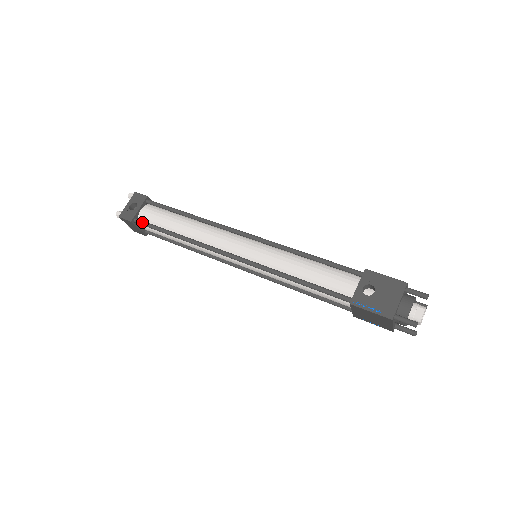
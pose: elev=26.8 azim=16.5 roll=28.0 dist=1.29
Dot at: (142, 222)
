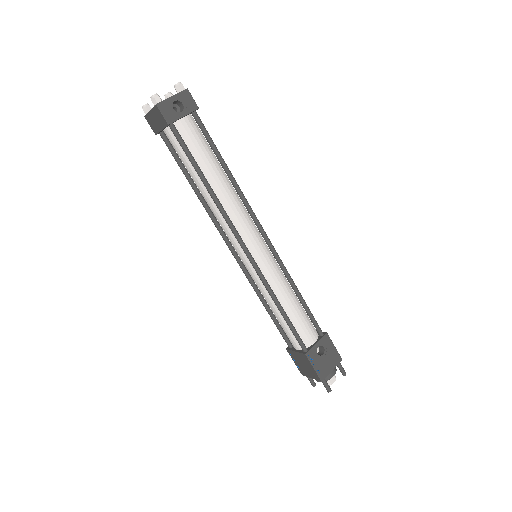
Dot at: (179, 136)
